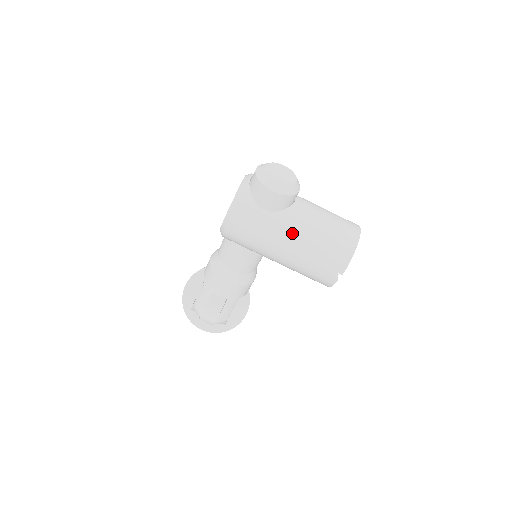
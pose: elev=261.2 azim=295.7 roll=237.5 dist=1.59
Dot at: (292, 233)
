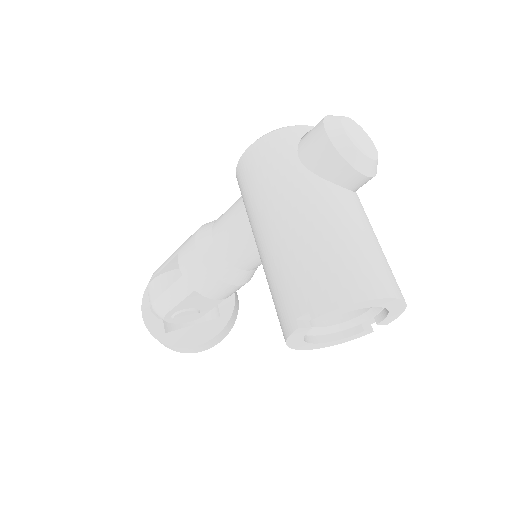
Dot at: (302, 207)
